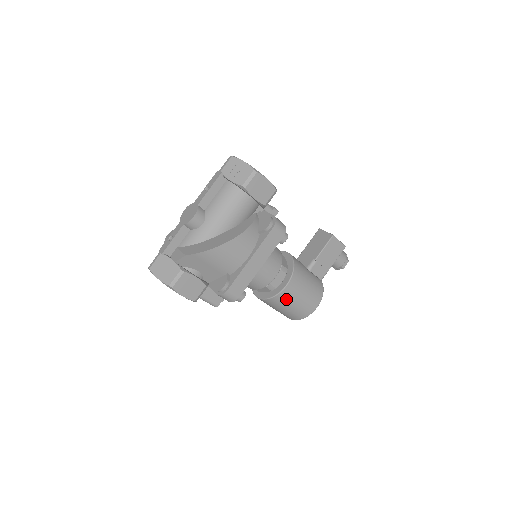
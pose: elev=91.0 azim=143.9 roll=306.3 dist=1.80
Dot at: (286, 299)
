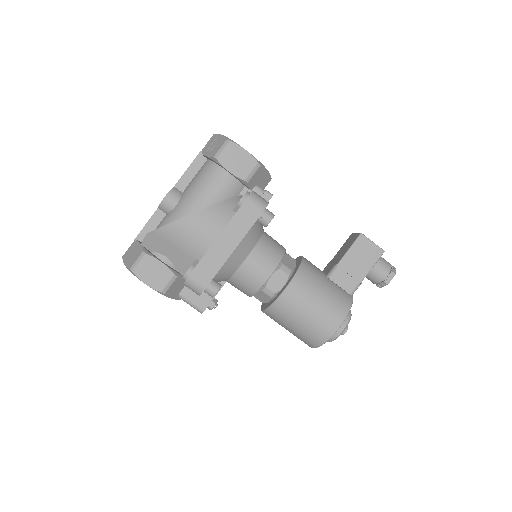
Dot at: (289, 309)
